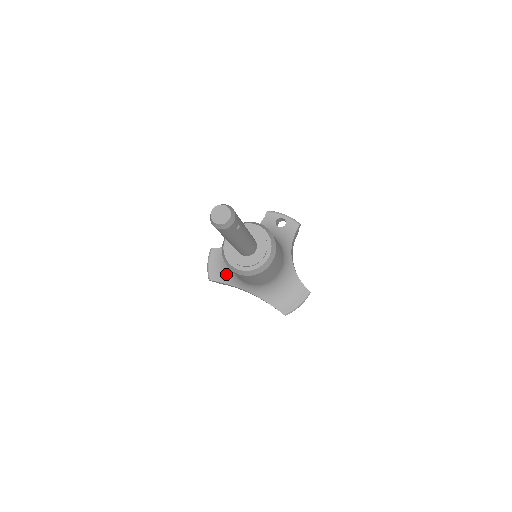
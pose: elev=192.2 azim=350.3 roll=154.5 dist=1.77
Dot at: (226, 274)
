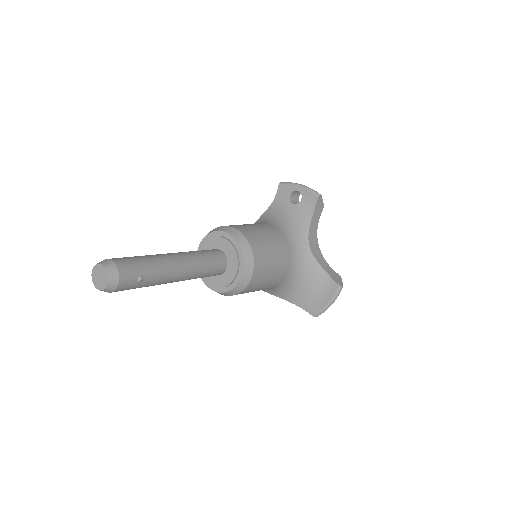
Dot at: occluded
